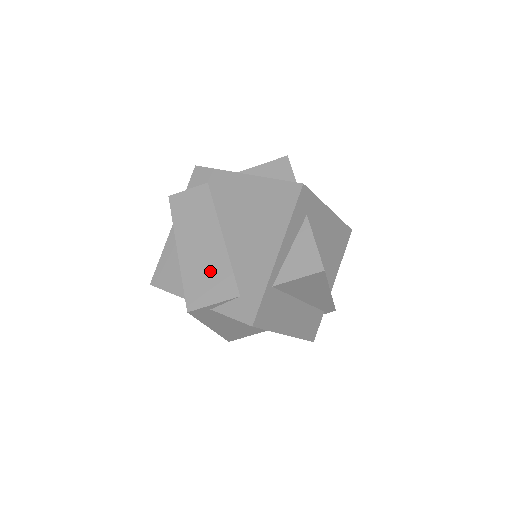
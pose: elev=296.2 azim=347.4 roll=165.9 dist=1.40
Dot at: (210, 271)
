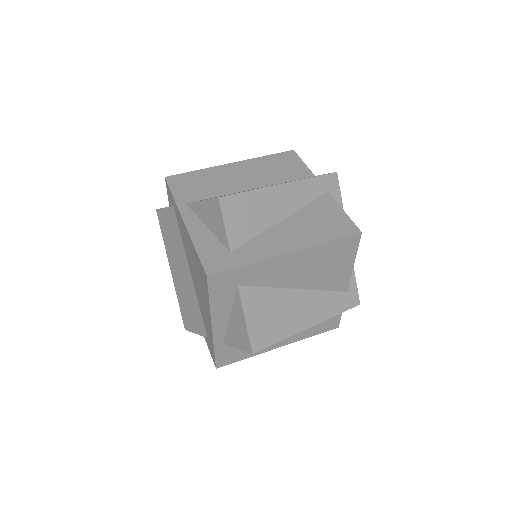
Dot at: (189, 303)
